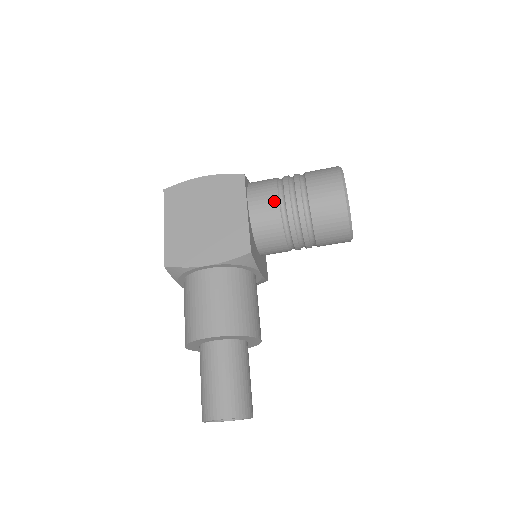
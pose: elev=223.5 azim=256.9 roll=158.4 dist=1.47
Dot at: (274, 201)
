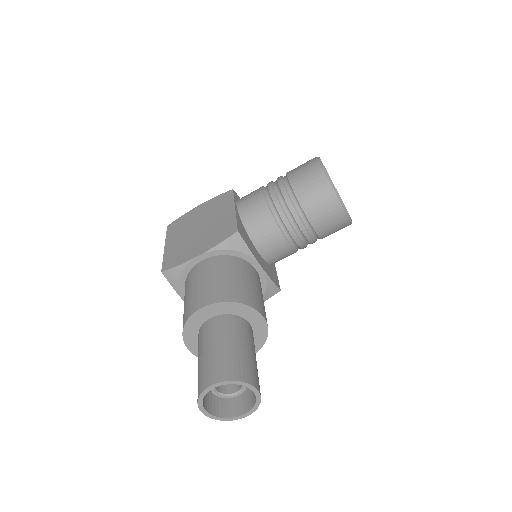
Dot at: (259, 195)
